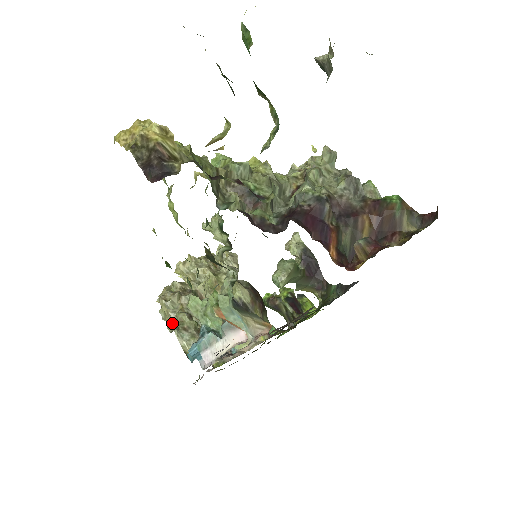
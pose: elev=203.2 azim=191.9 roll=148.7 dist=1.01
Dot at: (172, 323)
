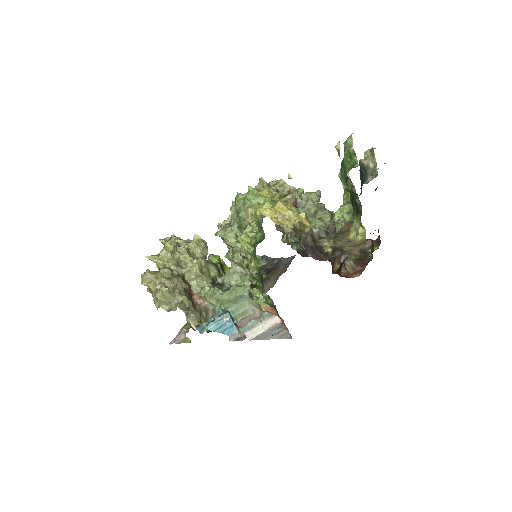
Dot at: (179, 306)
